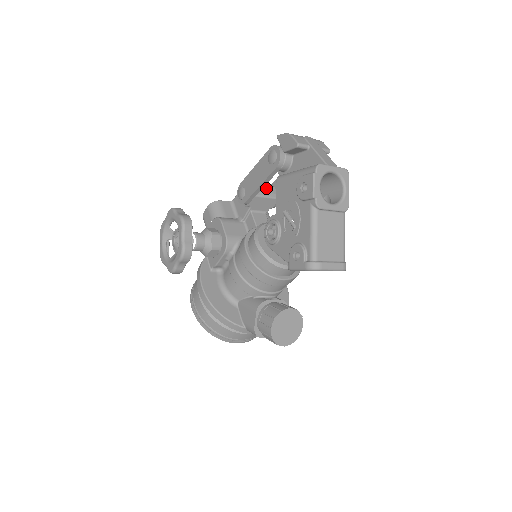
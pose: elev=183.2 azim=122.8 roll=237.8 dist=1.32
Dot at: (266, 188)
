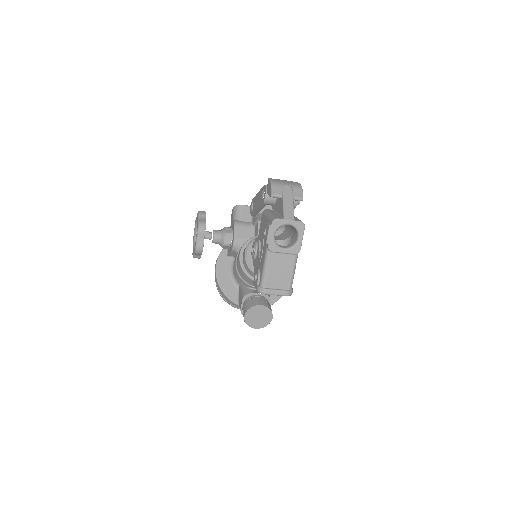
Dot at: (271, 206)
